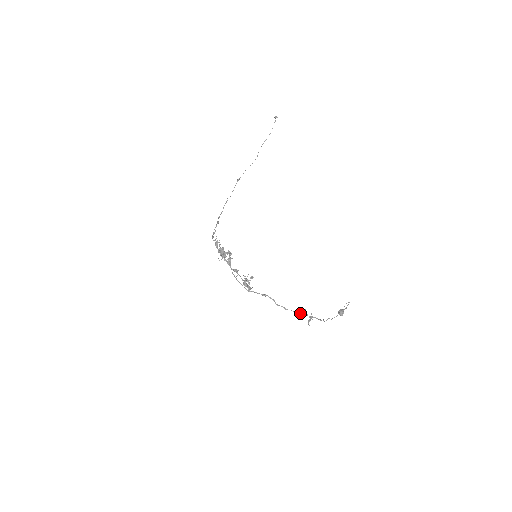
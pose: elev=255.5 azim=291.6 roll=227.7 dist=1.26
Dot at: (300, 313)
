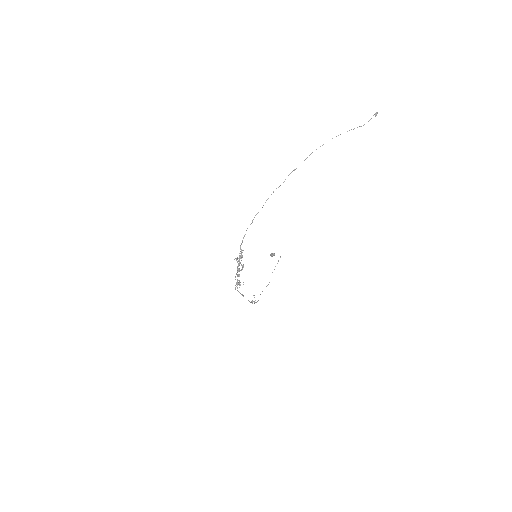
Dot at: (251, 302)
